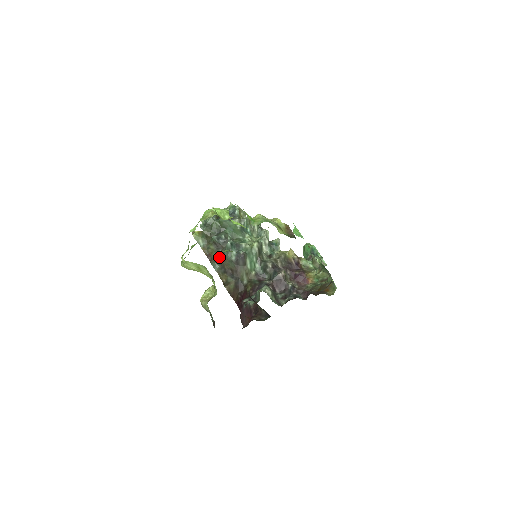
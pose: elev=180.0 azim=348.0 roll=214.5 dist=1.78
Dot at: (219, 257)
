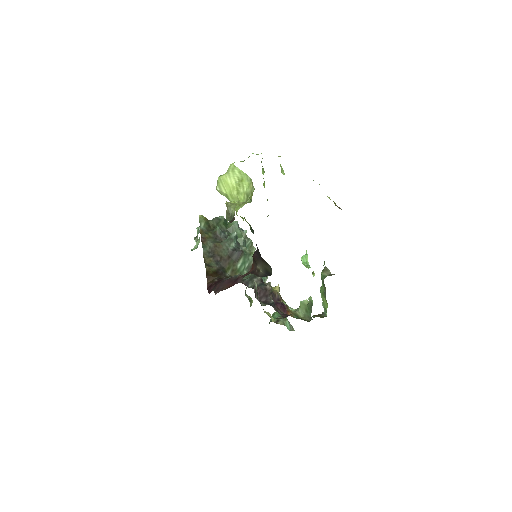
Dot at: (215, 242)
